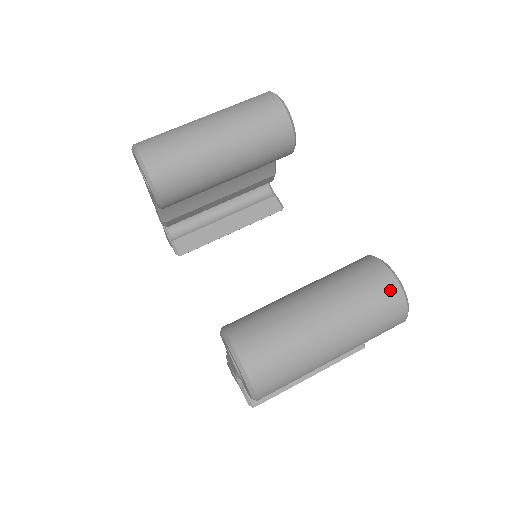
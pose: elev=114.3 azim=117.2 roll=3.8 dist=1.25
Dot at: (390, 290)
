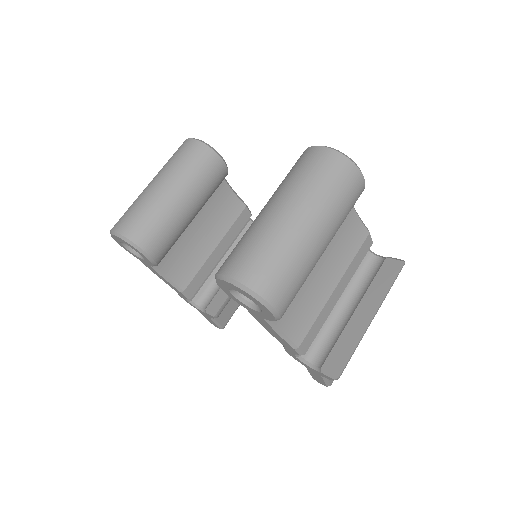
Dot at: (320, 155)
